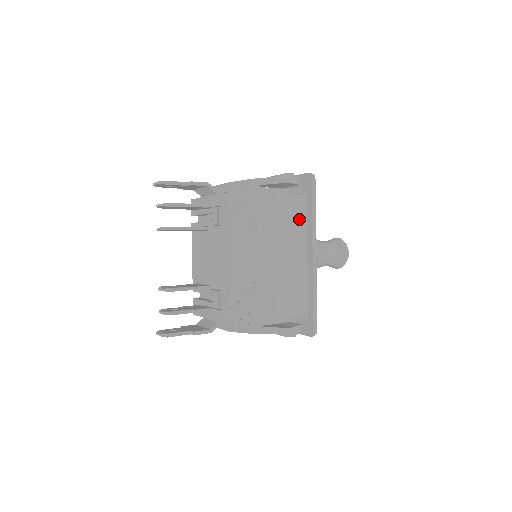
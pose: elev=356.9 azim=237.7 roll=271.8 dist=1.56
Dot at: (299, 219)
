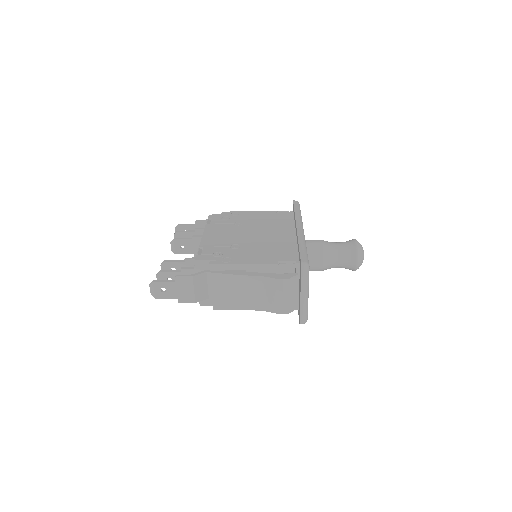
Dot at: (286, 221)
